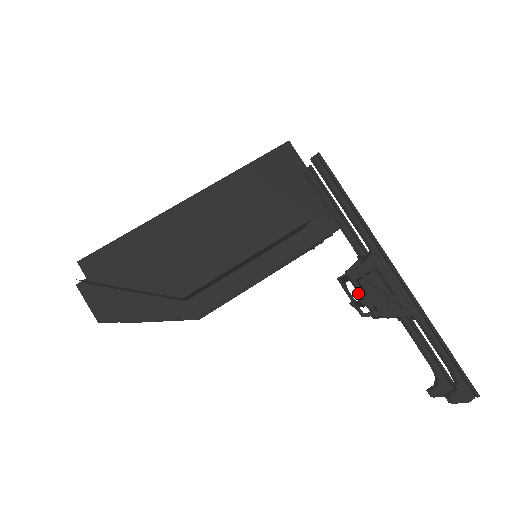
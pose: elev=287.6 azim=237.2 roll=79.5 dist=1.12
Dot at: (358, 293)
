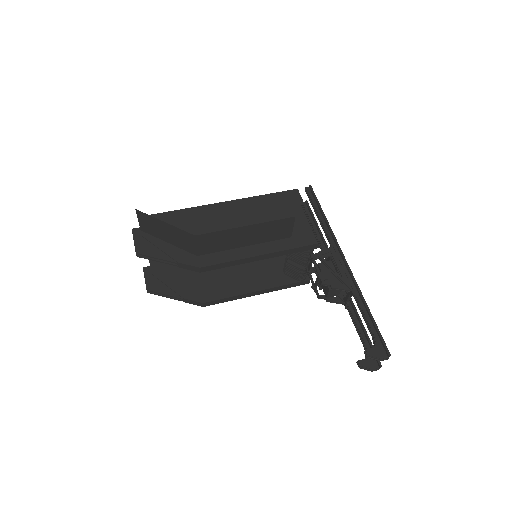
Dot at: occluded
